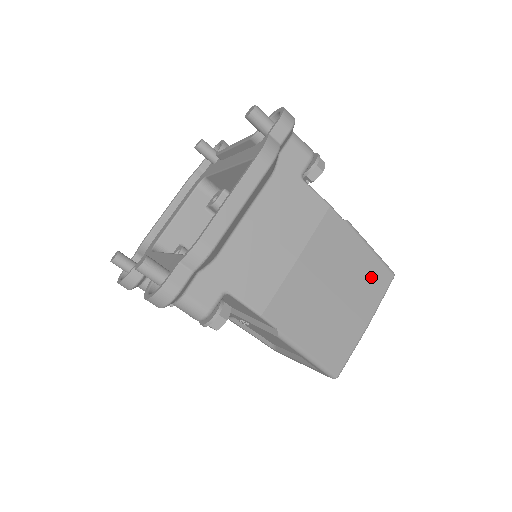
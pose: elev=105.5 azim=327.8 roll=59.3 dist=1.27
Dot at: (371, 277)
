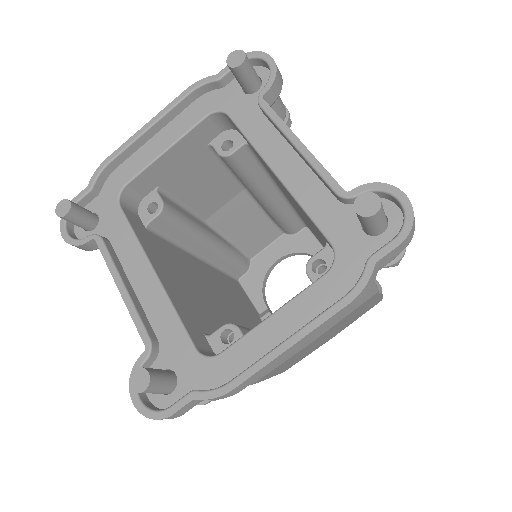
Dot at: (363, 312)
